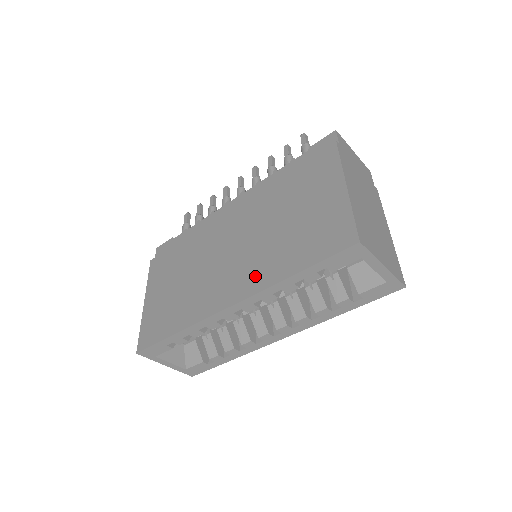
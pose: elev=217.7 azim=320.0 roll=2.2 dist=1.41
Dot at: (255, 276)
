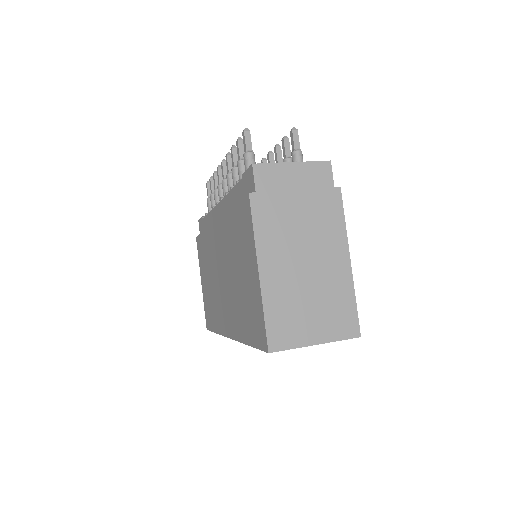
Dot at: (233, 322)
